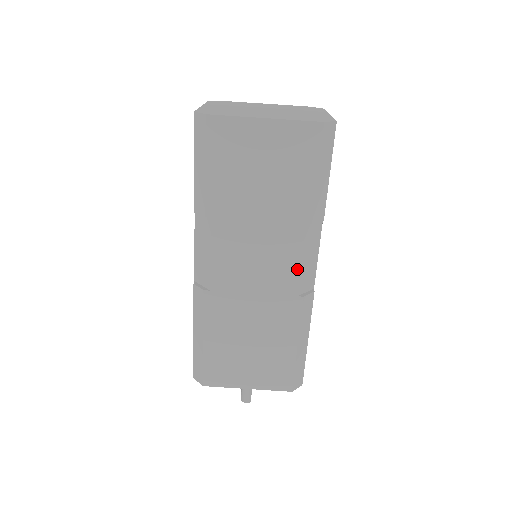
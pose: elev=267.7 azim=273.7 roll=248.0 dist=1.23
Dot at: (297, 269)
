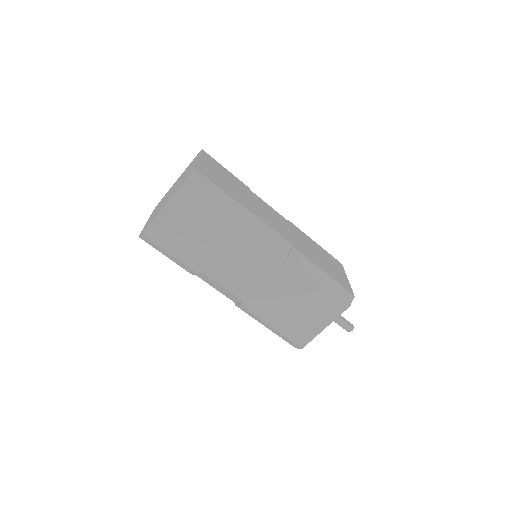
Dot at: (266, 249)
